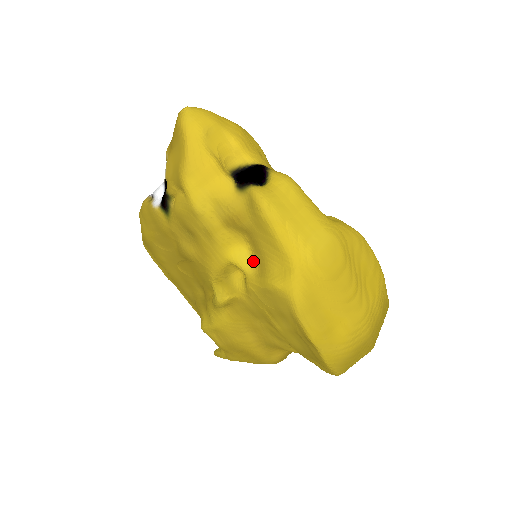
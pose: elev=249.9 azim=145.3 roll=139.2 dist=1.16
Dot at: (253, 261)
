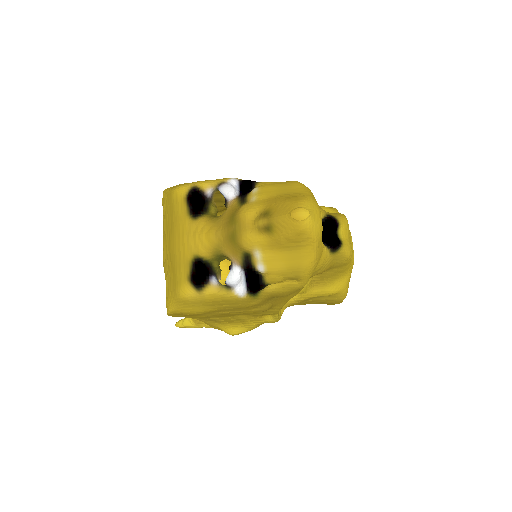
Dot at: (311, 283)
